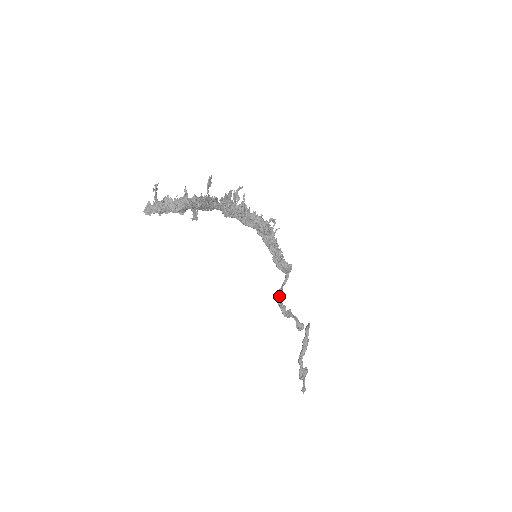
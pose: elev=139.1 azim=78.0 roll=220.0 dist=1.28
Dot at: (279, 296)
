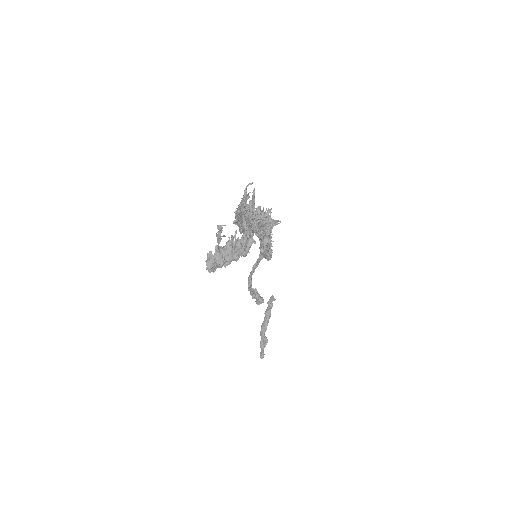
Dot at: (249, 280)
